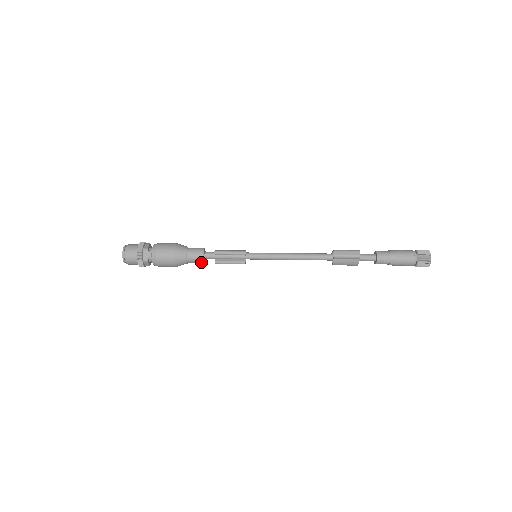
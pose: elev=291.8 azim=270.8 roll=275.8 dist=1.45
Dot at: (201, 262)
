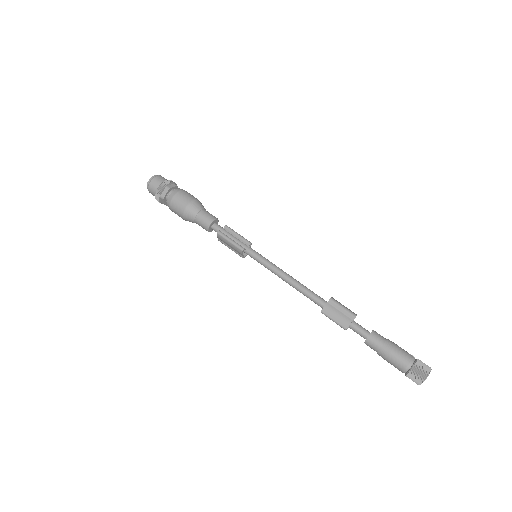
Dot at: (207, 223)
